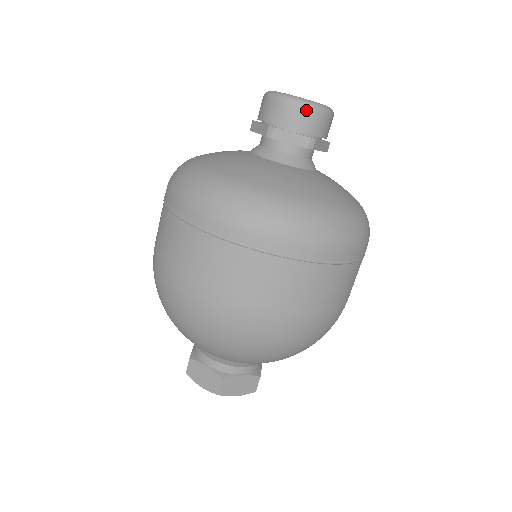
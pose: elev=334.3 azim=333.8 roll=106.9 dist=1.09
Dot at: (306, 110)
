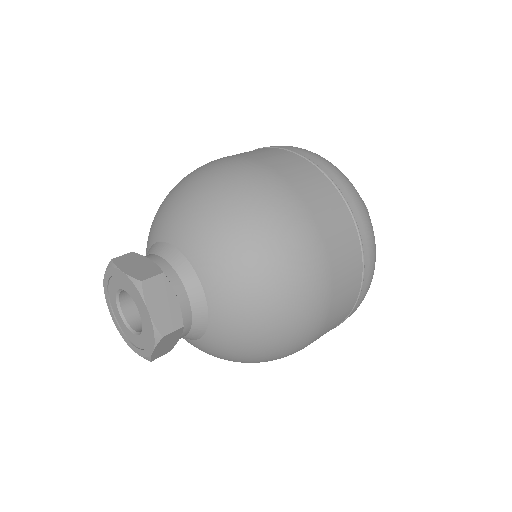
Dot at: occluded
